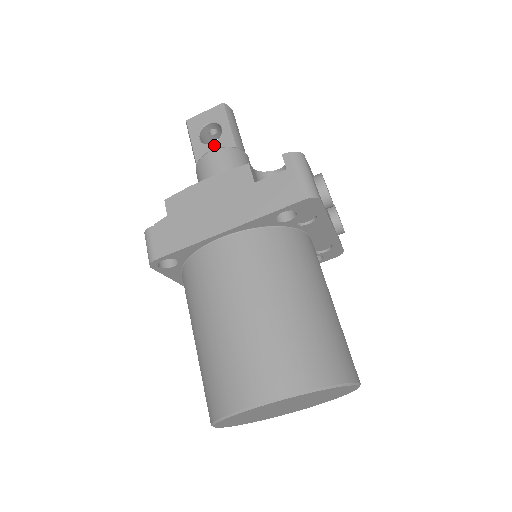
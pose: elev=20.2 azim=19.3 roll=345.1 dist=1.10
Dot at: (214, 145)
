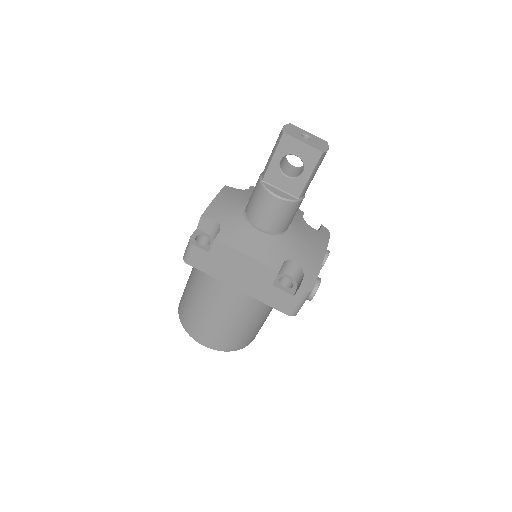
Dot at: (286, 179)
